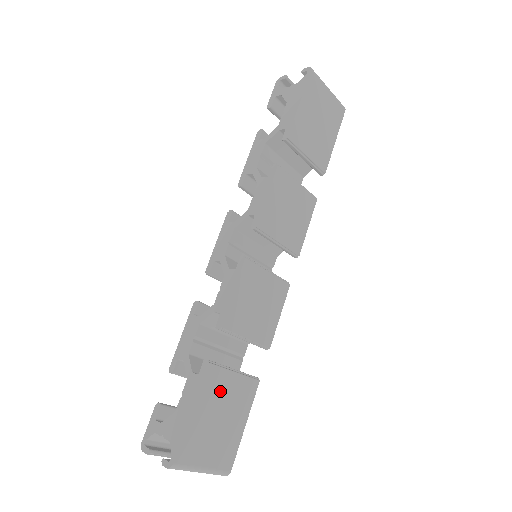
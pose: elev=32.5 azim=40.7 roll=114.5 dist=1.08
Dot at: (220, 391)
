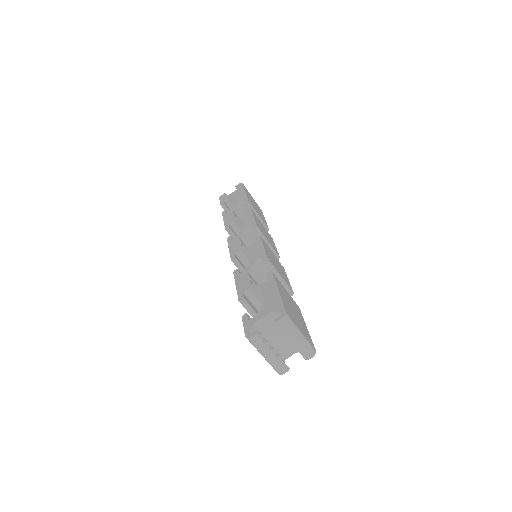
Dot at: (285, 293)
